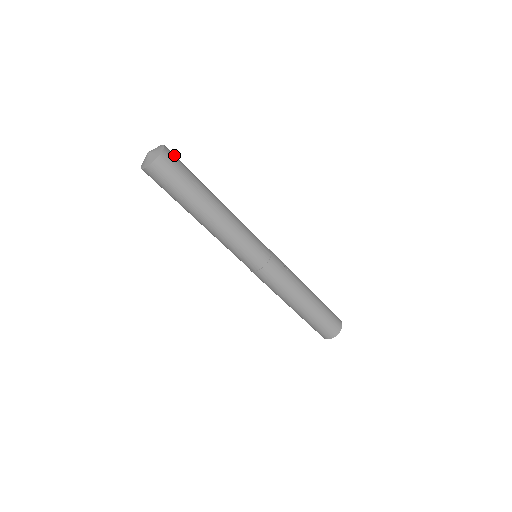
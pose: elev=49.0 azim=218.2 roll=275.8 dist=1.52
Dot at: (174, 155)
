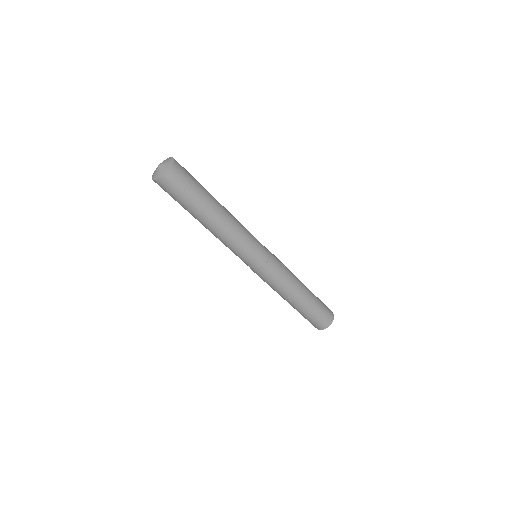
Dot at: (183, 168)
